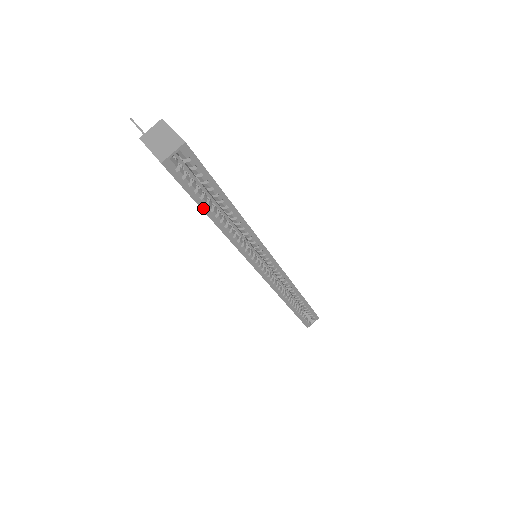
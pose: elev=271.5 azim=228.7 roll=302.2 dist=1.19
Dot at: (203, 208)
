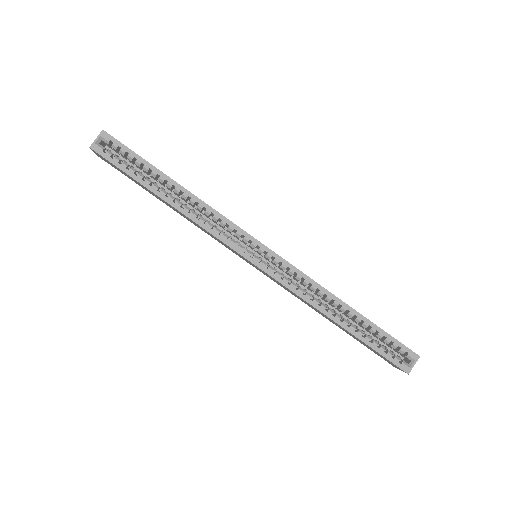
Dot at: (142, 183)
